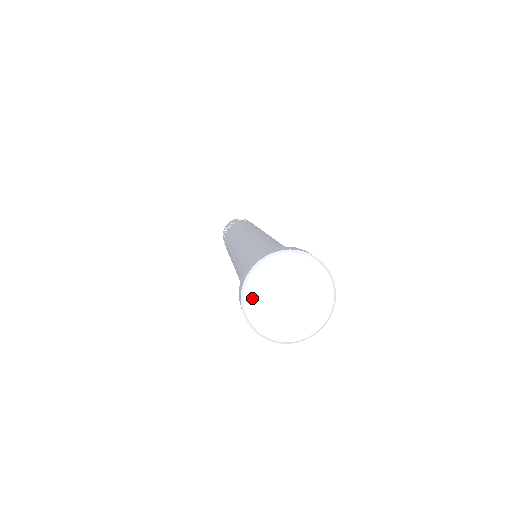
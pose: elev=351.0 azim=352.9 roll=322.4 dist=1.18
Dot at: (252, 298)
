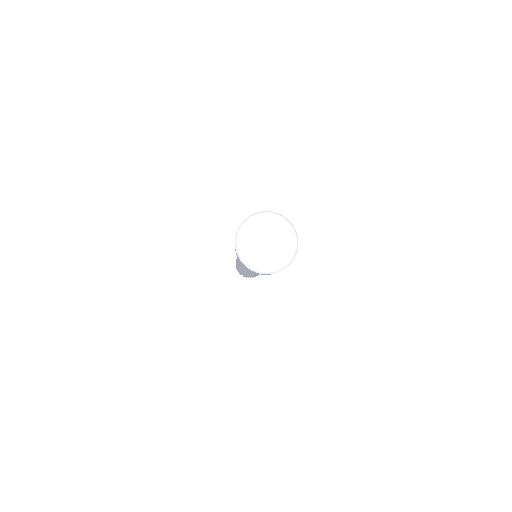
Dot at: (248, 226)
